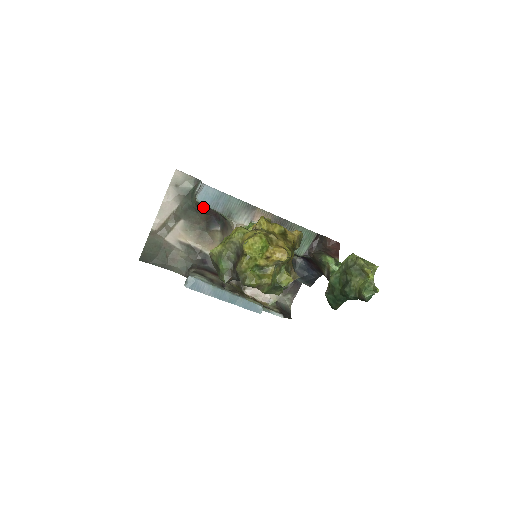
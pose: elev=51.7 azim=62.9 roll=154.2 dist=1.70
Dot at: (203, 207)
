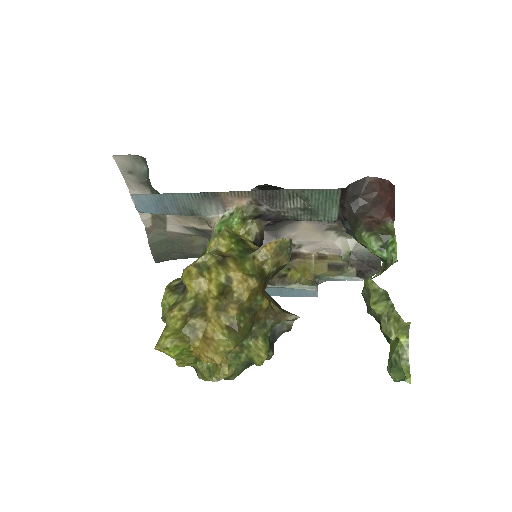
Dot at: occluded
